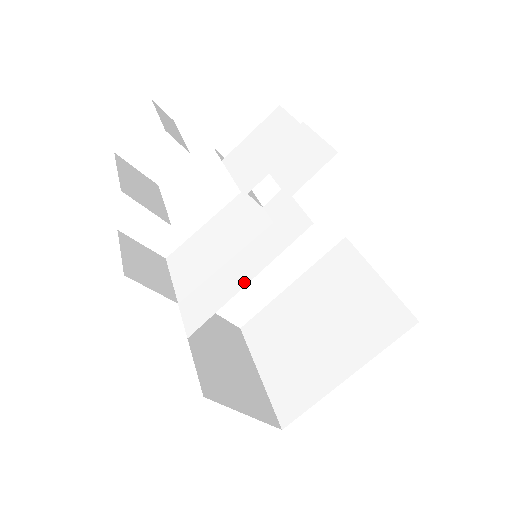
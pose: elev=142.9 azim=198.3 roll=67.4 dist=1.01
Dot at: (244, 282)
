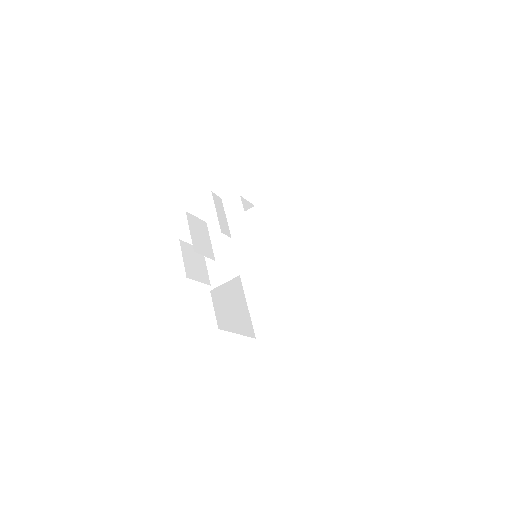
Dot at: (247, 268)
